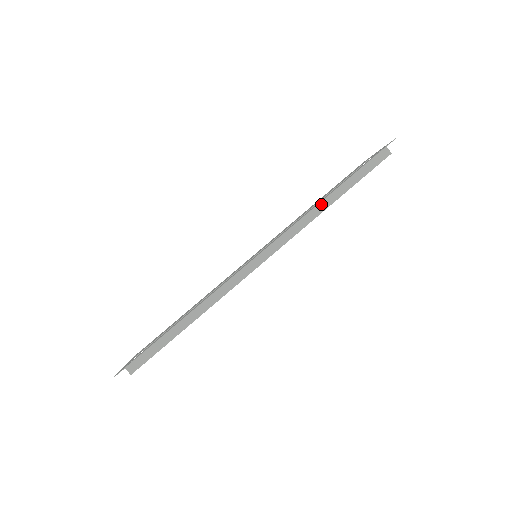
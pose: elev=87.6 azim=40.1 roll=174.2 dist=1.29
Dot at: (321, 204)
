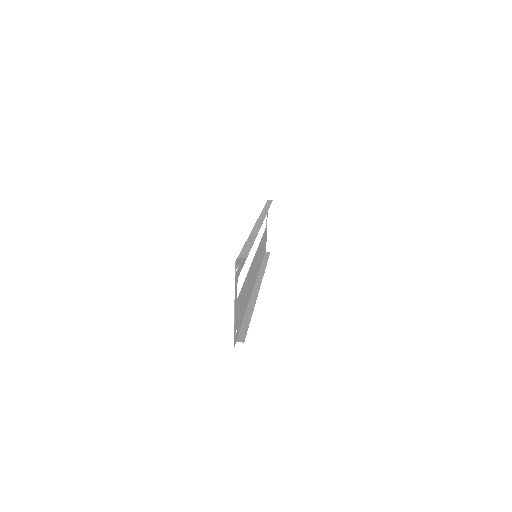
Dot at: (263, 210)
